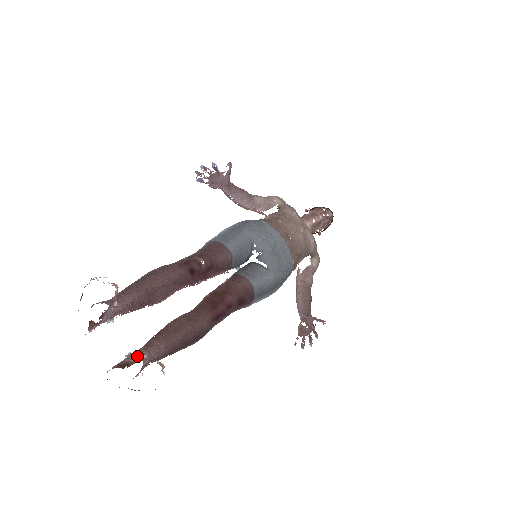
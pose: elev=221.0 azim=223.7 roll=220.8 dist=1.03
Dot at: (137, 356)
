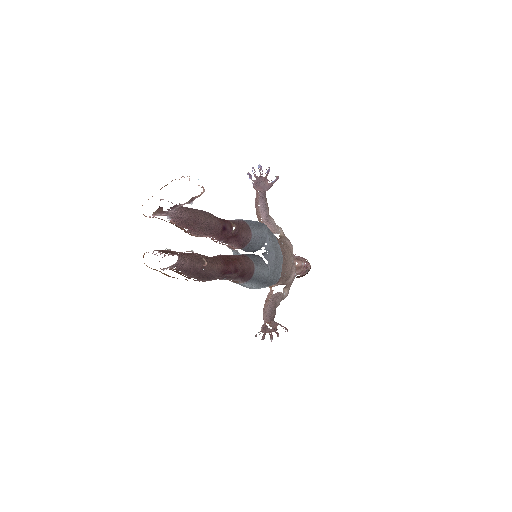
Dot at: occluded
